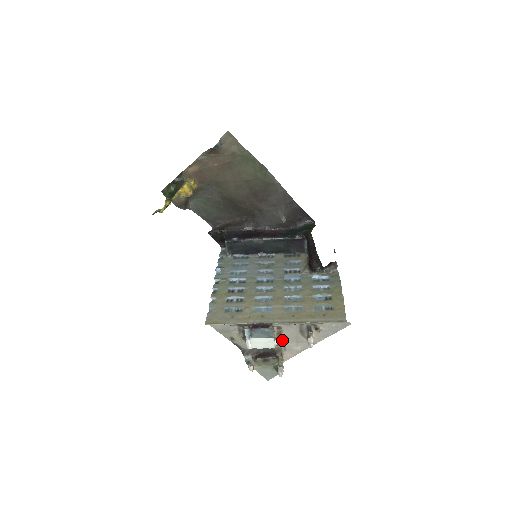
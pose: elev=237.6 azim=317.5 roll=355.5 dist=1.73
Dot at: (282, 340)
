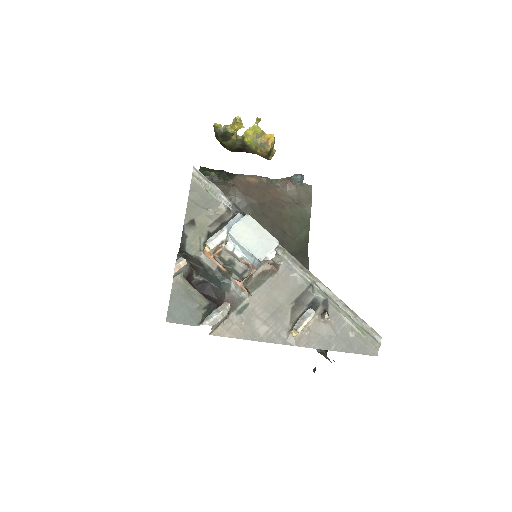
Dot at: (255, 291)
